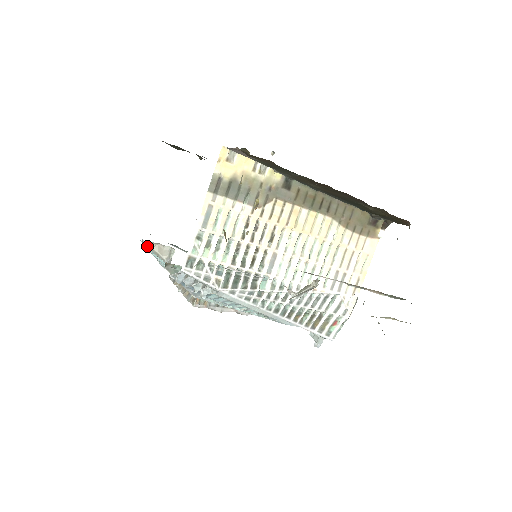
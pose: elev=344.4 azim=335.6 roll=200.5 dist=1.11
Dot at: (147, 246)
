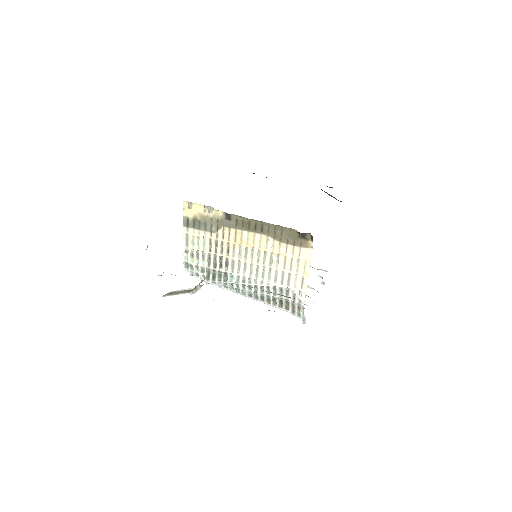
Dot at: occluded
